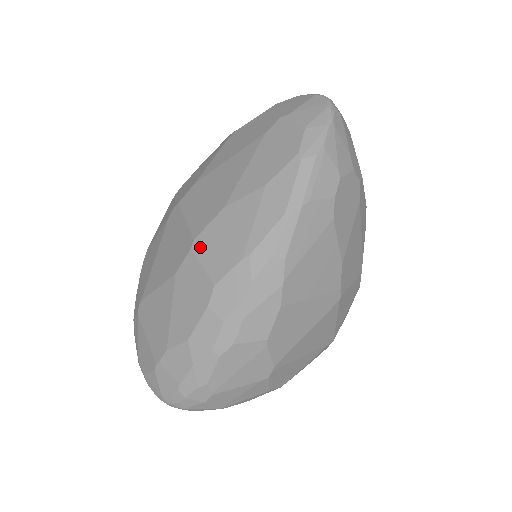
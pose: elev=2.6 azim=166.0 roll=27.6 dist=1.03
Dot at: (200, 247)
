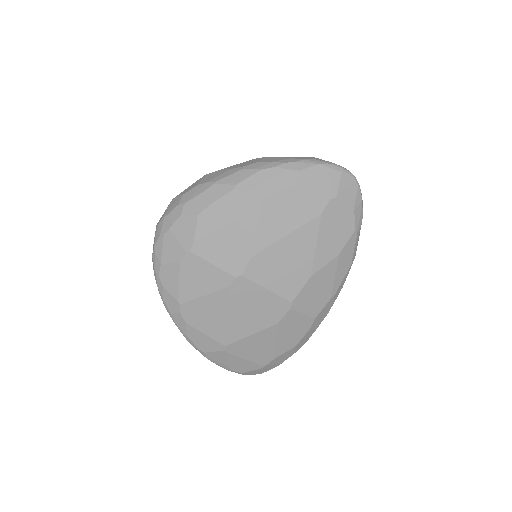
Dot at: (299, 305)
